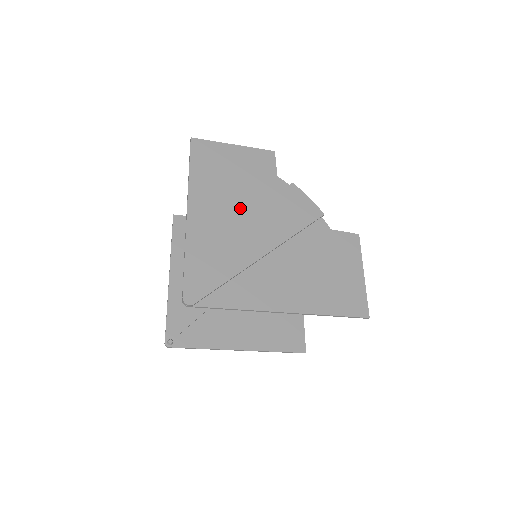
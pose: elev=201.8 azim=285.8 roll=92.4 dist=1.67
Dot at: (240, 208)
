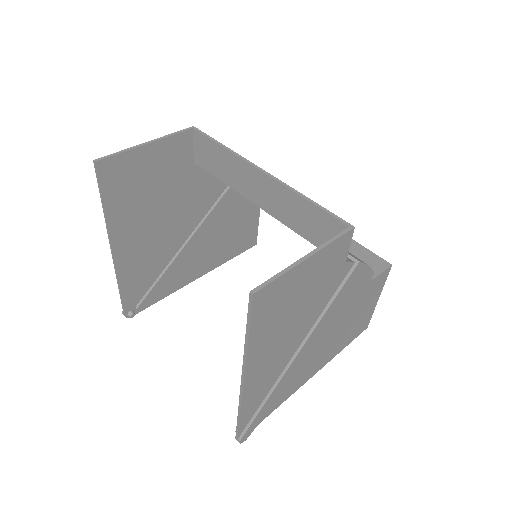
Dot at: (298, 331)
